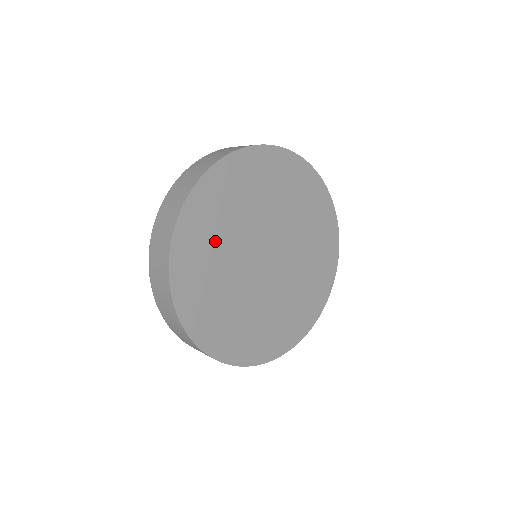
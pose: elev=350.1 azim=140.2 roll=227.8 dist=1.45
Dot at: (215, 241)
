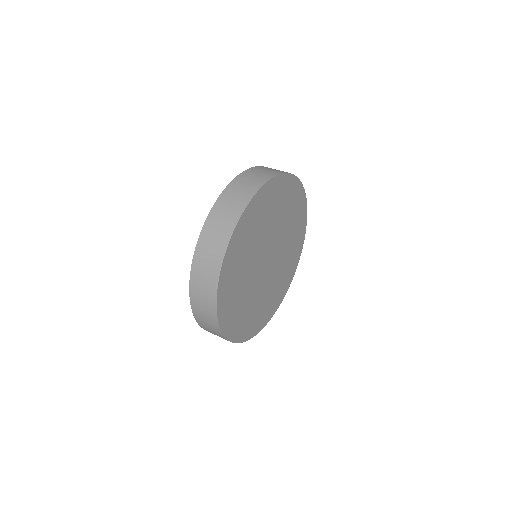
Dot at: (244, 256)
